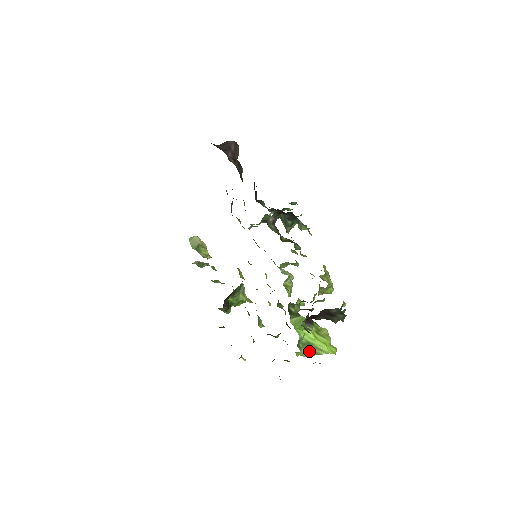
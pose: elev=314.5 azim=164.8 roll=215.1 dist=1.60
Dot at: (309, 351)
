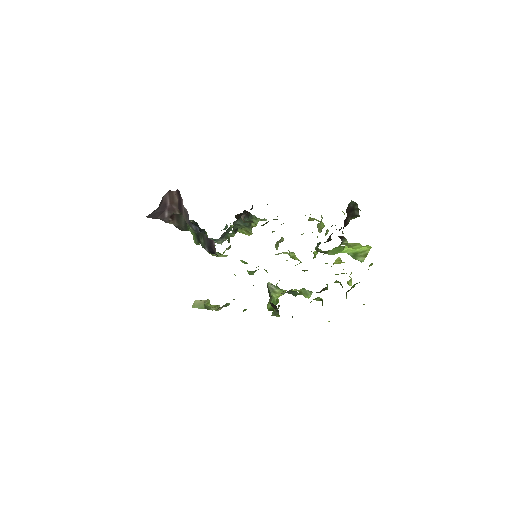
Dot at: (361, 257)
